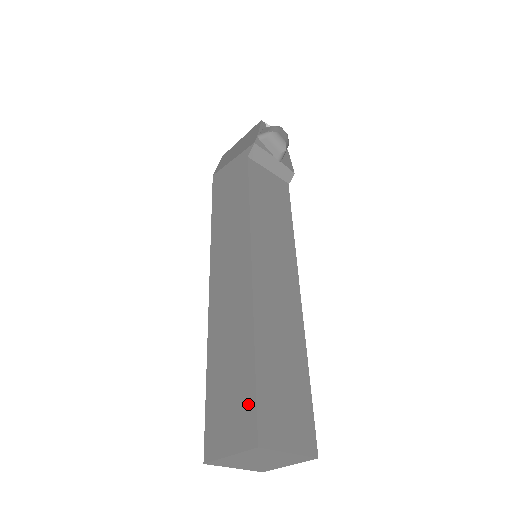
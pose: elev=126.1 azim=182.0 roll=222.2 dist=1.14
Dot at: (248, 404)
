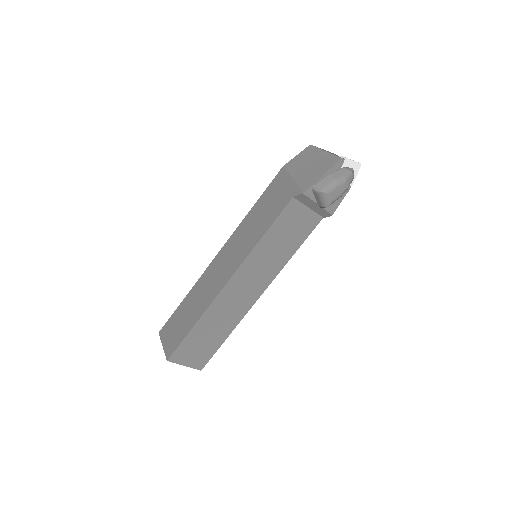
Dot at: (178, 341)
